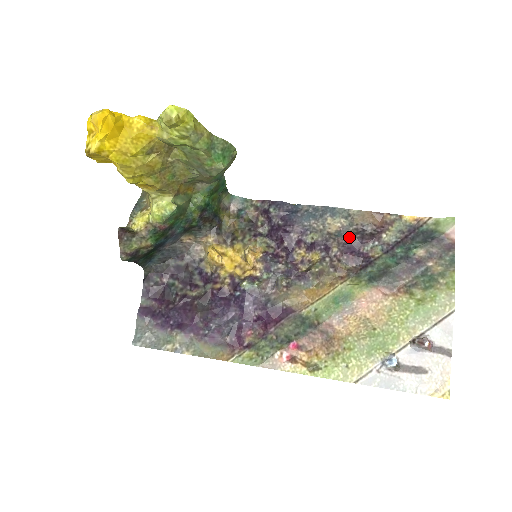
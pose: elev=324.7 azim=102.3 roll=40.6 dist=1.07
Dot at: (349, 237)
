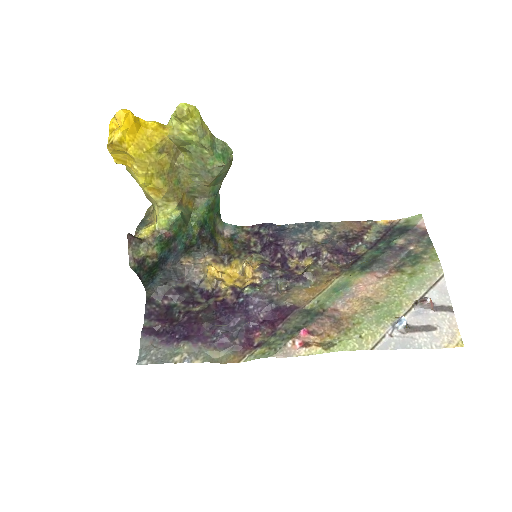
Dot at: (335, 242)
